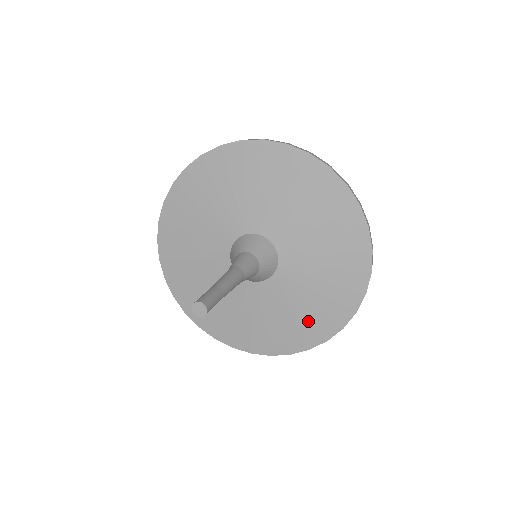
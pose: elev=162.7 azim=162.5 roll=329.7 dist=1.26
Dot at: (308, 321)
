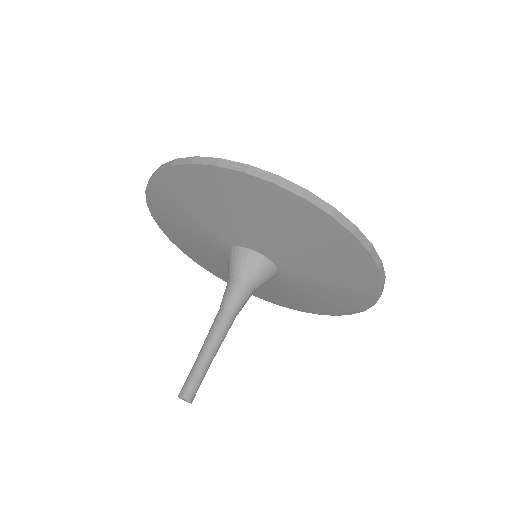
Dot at: (326, 303)
